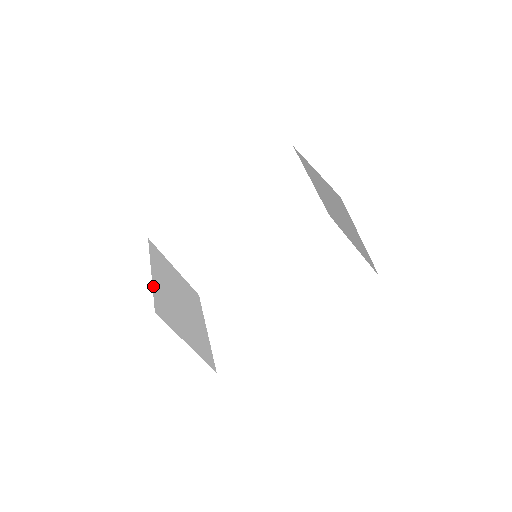
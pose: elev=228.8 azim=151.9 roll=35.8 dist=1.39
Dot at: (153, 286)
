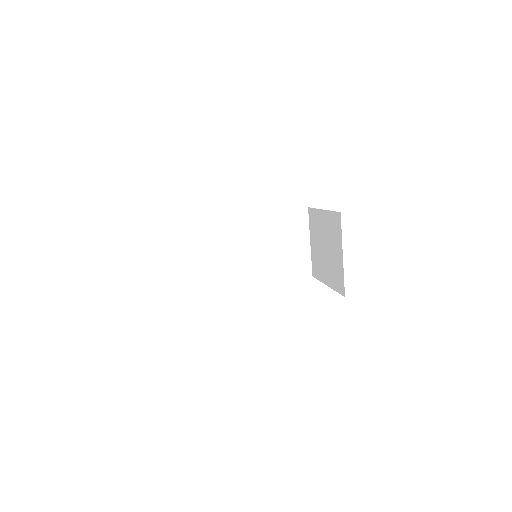
Dot at: occluded
